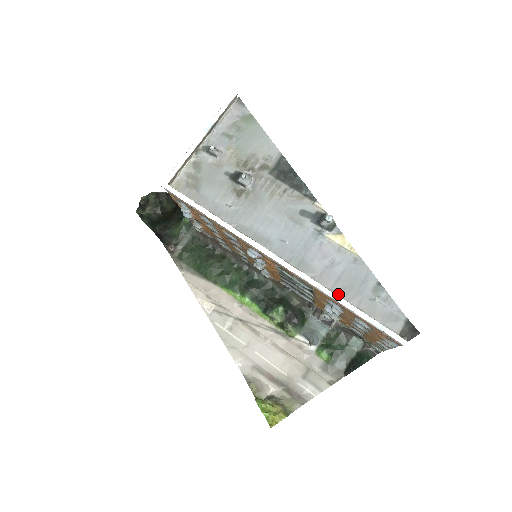
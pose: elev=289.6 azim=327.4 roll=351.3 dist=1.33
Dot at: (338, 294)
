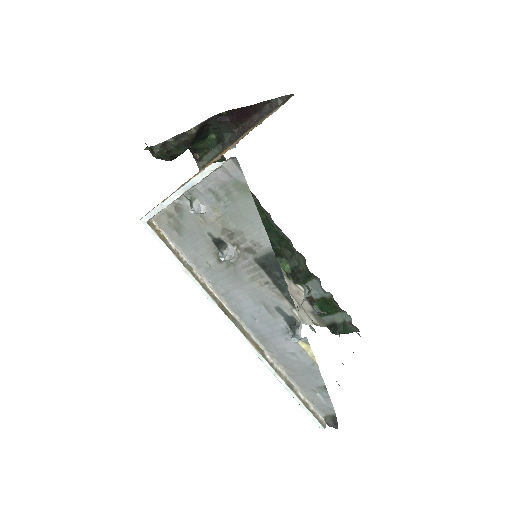
Dot at: (288, 374)
